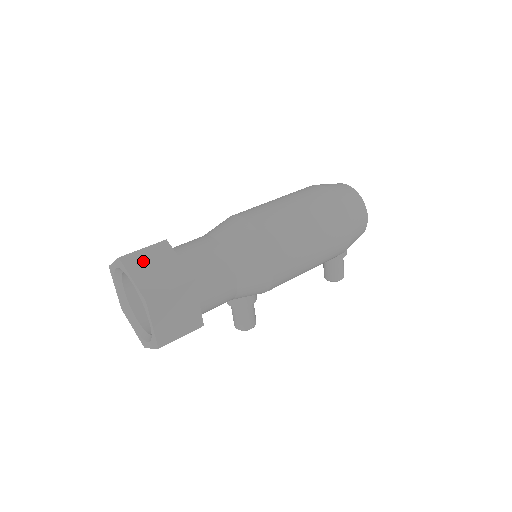
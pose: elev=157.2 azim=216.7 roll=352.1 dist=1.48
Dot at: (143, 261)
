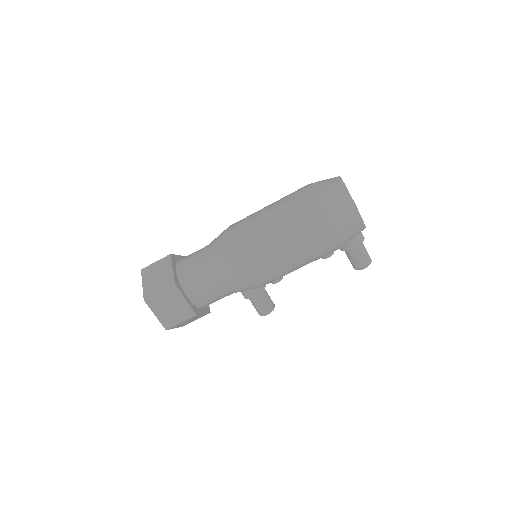
Dot at: (152, 271)
